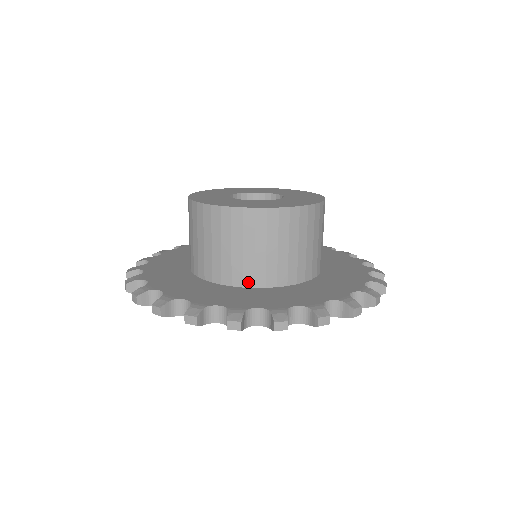
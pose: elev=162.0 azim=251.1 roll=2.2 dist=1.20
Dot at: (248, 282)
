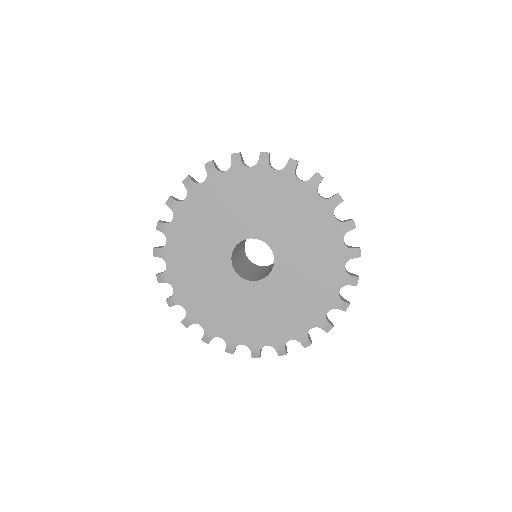
Dot at: occluded
